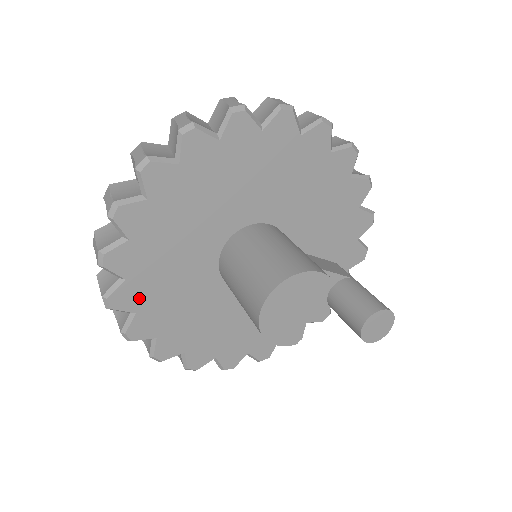
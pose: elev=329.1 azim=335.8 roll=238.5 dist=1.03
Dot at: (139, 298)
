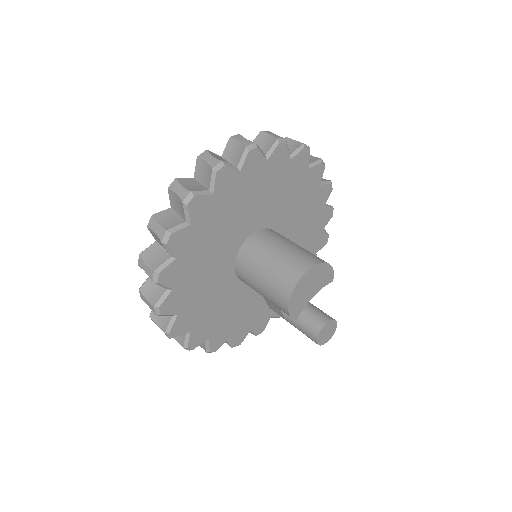
Dot at: (187, 246)
